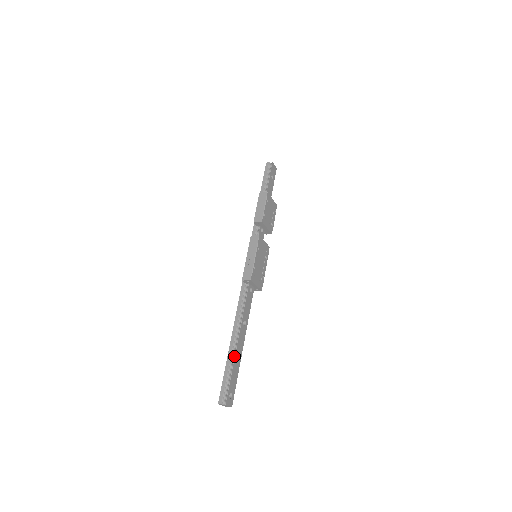
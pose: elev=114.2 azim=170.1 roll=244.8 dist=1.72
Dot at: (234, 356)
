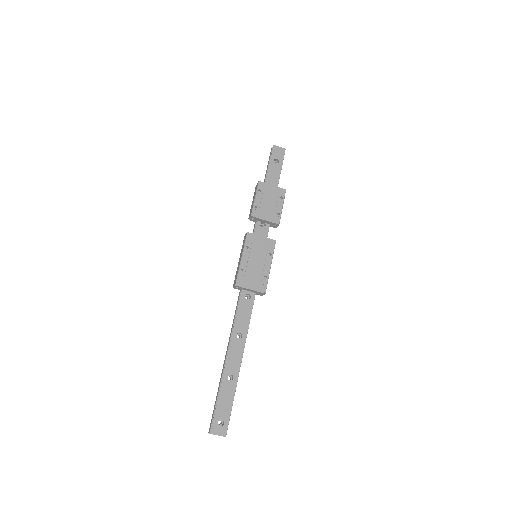
Dot at: (222, 376)
